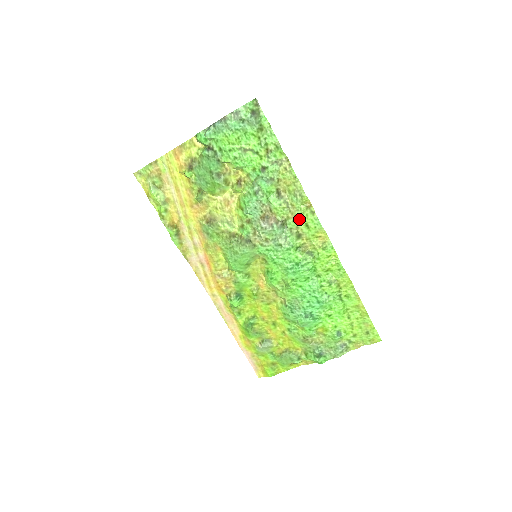
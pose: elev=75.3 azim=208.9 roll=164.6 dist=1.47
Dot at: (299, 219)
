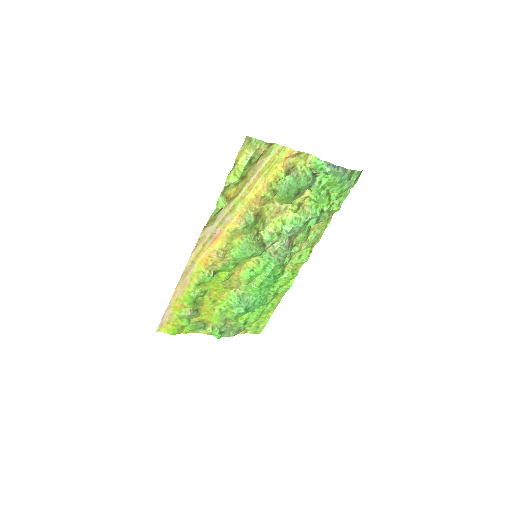
Dot at: (301, 250)
